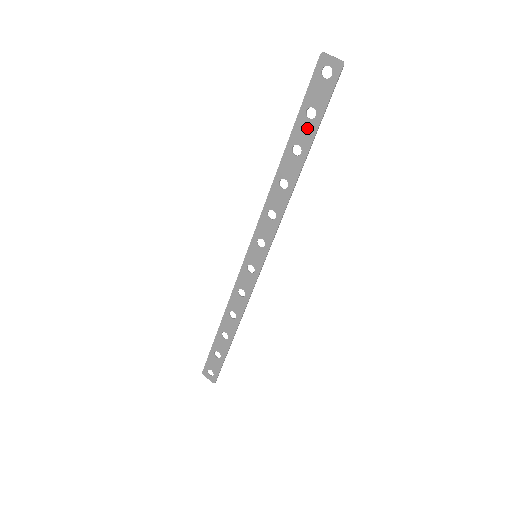
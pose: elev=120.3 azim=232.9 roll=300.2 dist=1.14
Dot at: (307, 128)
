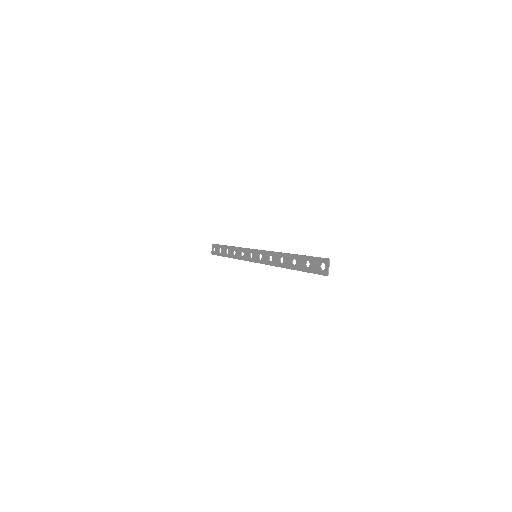
Dot at: (302, 264)
